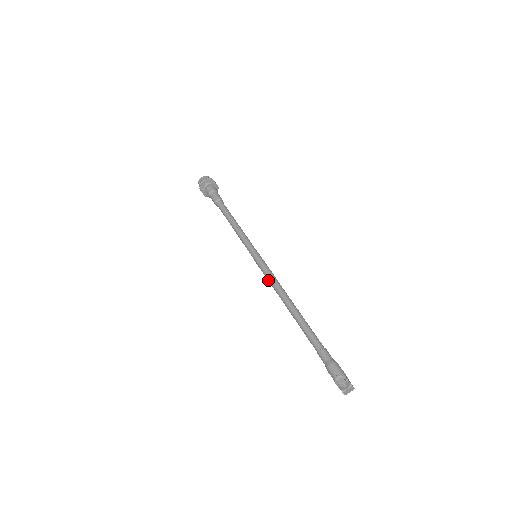
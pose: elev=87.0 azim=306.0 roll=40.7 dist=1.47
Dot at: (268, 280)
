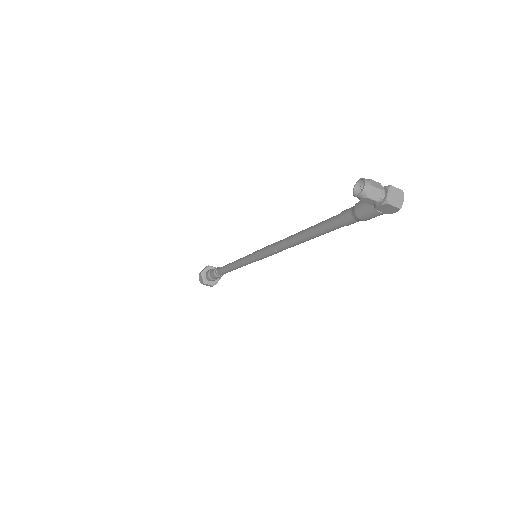
Dot at: (271, 252)
